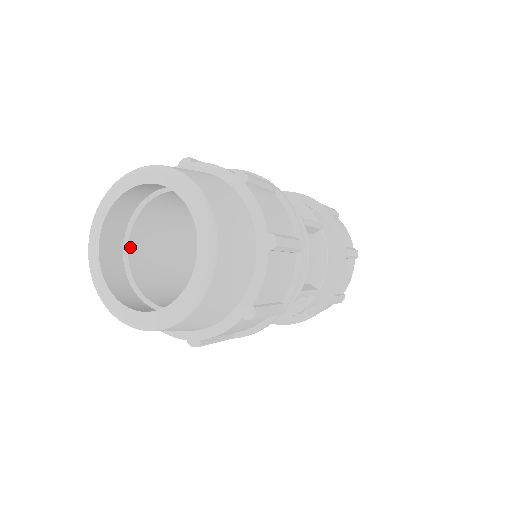
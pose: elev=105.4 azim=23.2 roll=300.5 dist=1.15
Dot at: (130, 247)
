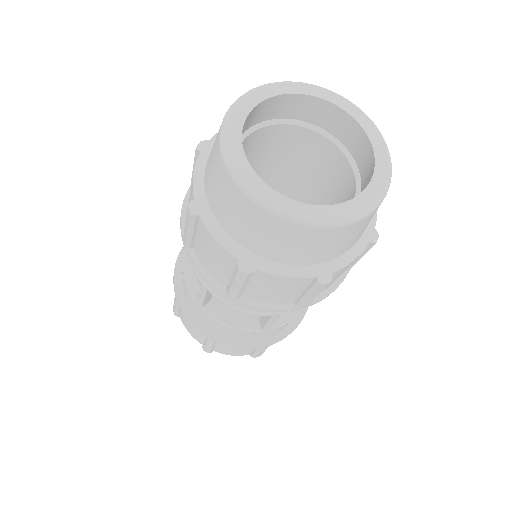
Dot at: occluded
